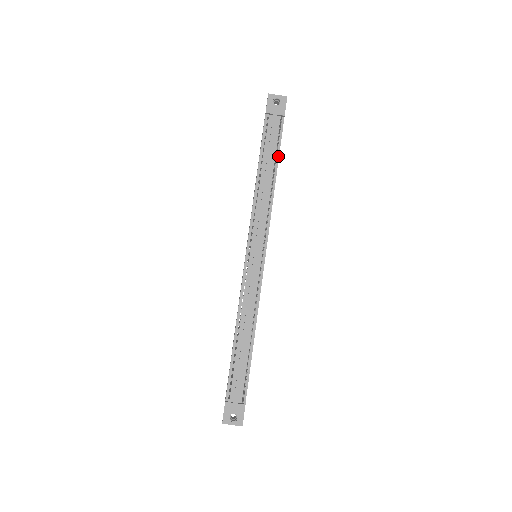
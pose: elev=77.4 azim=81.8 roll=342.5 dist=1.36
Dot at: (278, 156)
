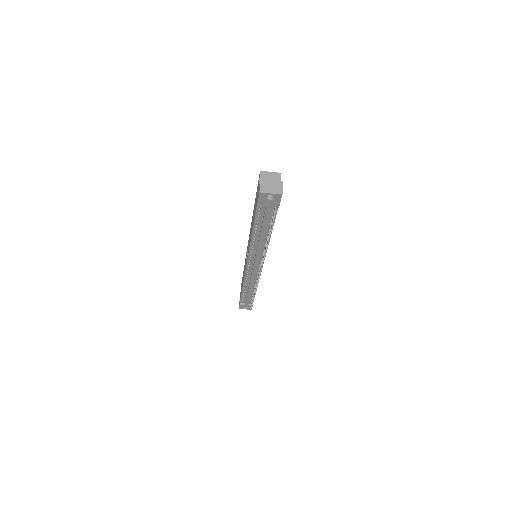
Dot at: occluded
